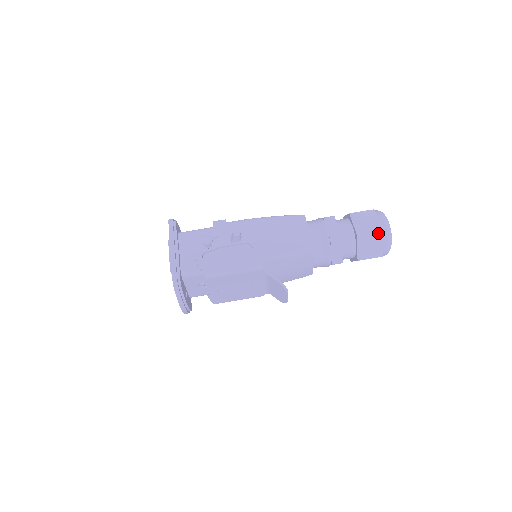
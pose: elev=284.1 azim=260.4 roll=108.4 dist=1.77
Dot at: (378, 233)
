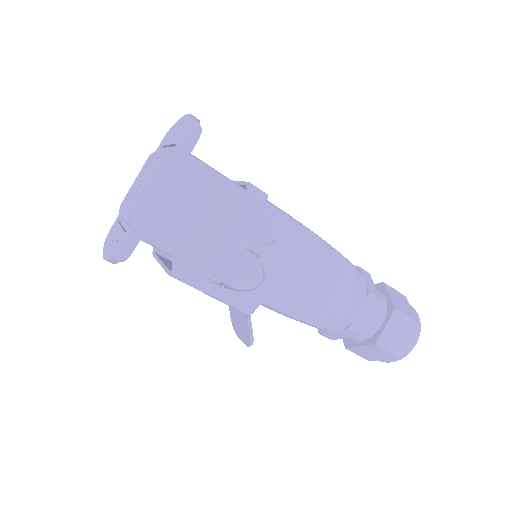
Dot at: (394, 355)
